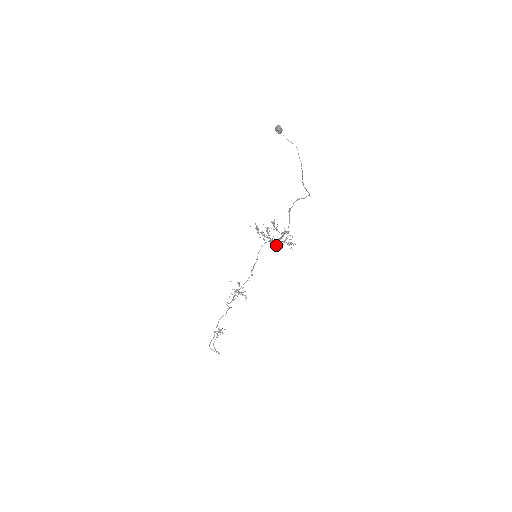
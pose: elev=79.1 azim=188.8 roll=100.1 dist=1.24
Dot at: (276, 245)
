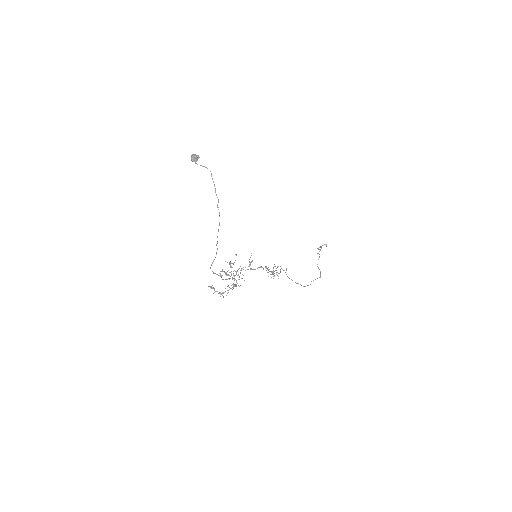
Dot at: (236, 282)
